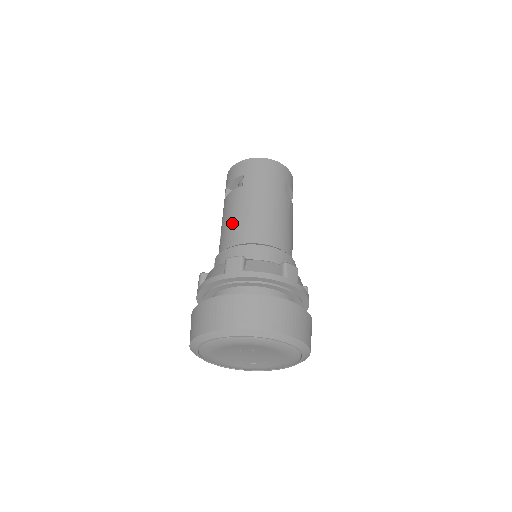
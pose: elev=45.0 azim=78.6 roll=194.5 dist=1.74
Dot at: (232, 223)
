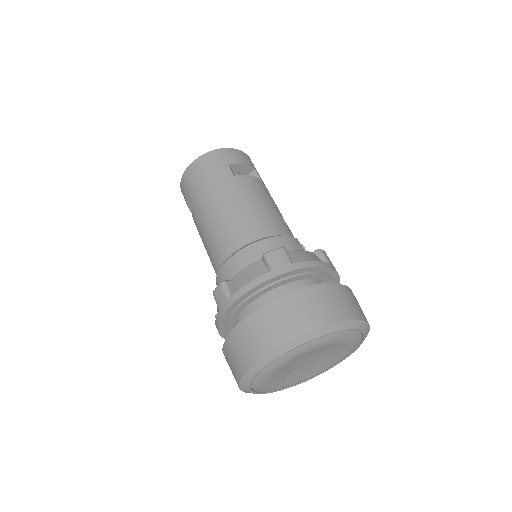
Dot at: (207, 248)
